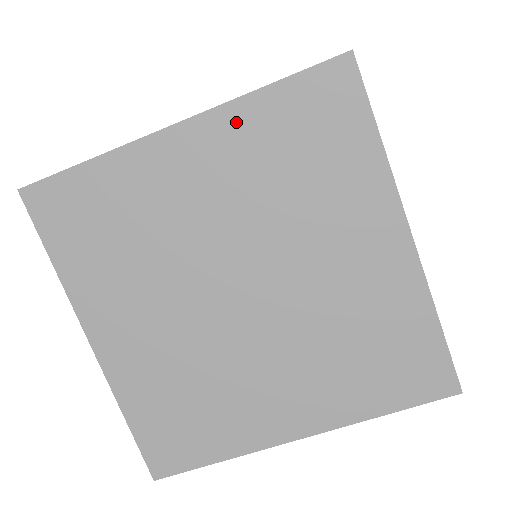
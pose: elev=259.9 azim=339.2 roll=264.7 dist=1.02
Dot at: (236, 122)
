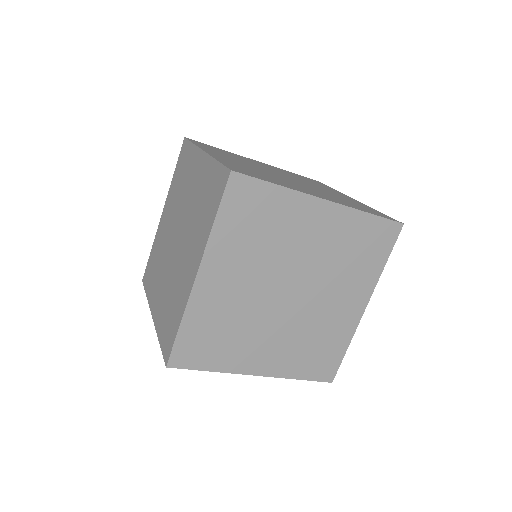
Dot at: occluded
